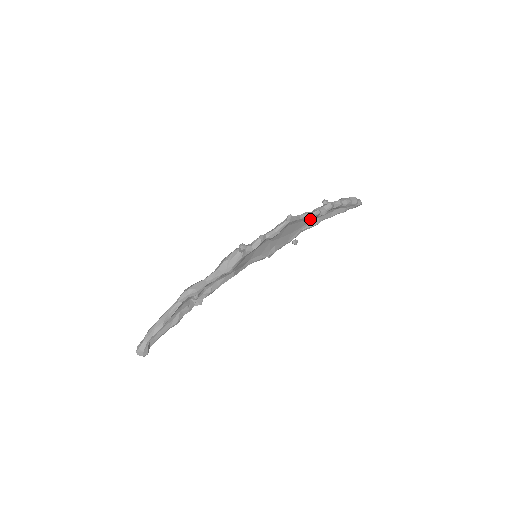
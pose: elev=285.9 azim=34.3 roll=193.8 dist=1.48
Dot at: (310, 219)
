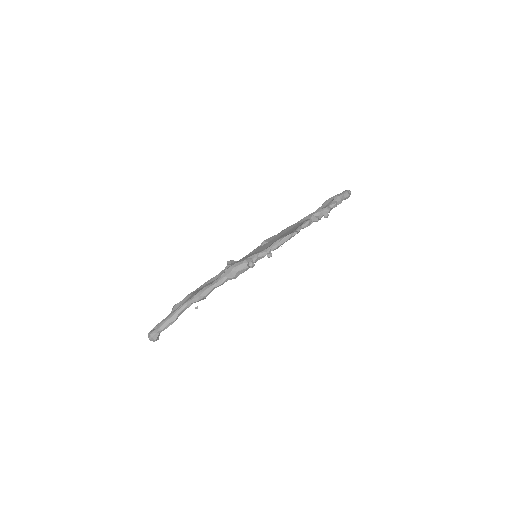
Dot at: occluded
